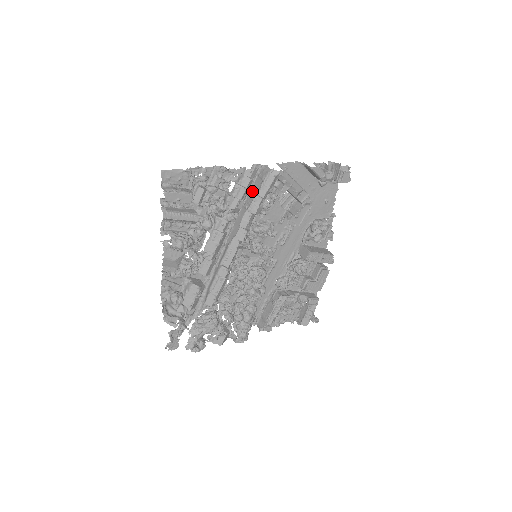
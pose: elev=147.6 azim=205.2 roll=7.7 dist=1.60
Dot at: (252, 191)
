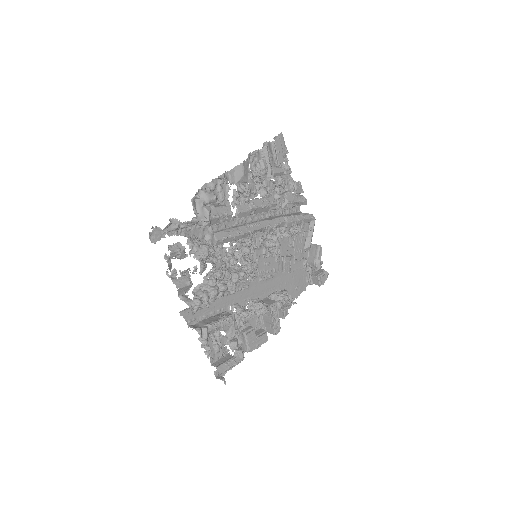
Dot at: (290, 214)
